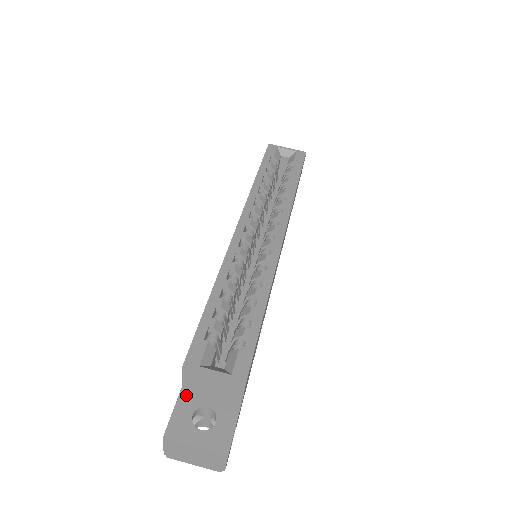
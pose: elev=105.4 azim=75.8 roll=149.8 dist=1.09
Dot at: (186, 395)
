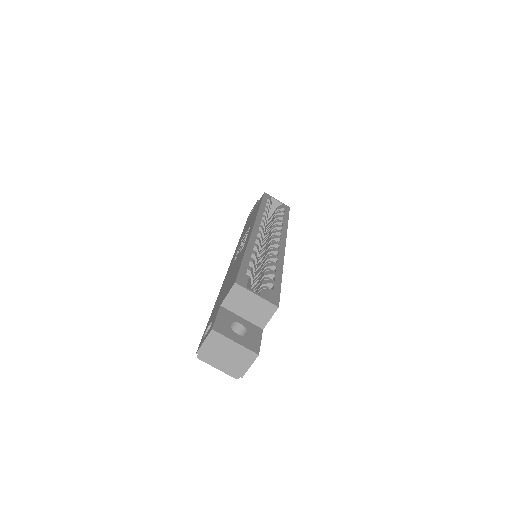
Dot at: (224, 311)
